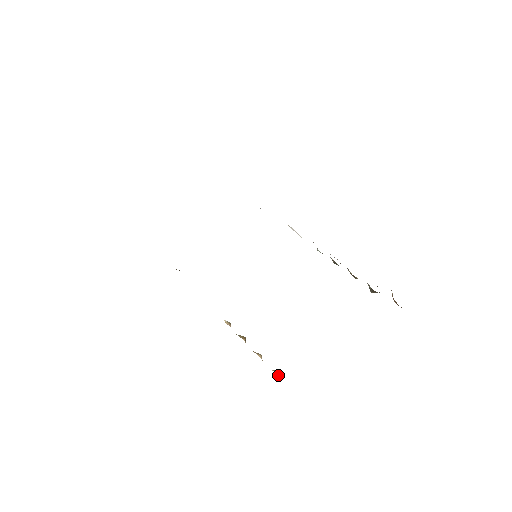
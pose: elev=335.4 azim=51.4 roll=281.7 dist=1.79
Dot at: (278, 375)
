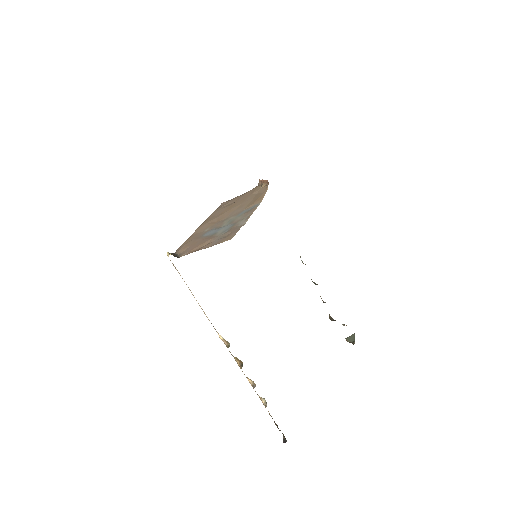
Dot at: (263, 400)
